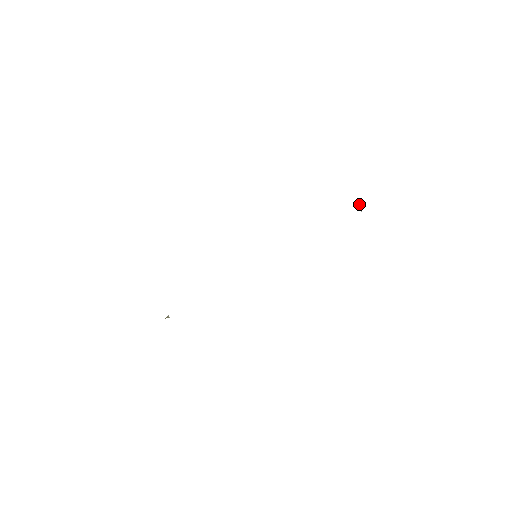
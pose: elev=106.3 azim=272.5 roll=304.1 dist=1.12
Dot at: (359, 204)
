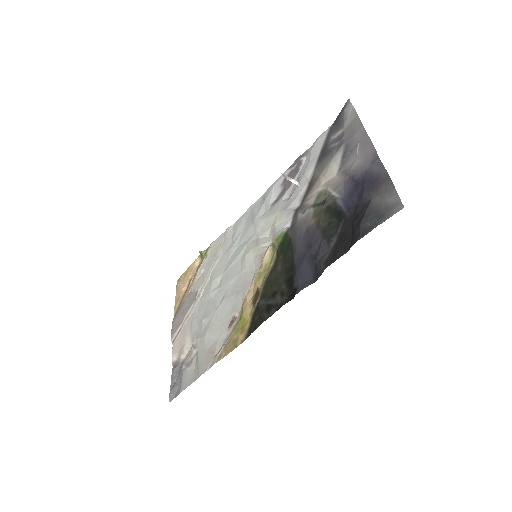
Dot at: (291, 179)
